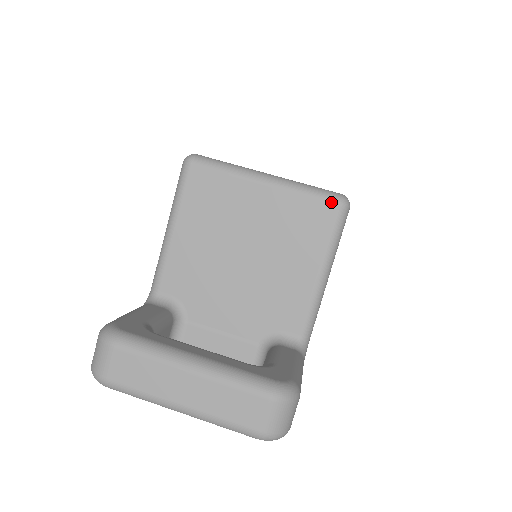
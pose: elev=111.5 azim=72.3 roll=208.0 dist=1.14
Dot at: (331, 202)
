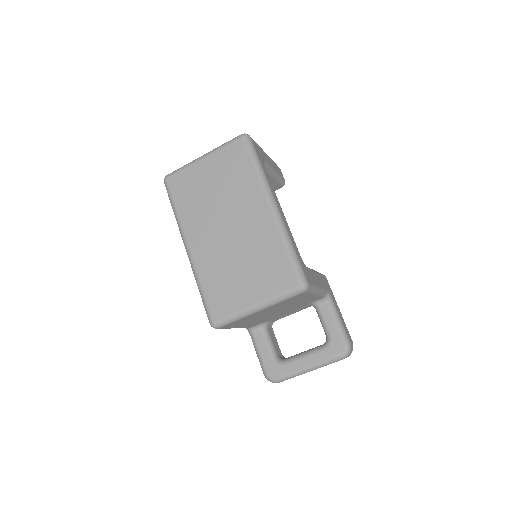
Dot at: (299, 295)
